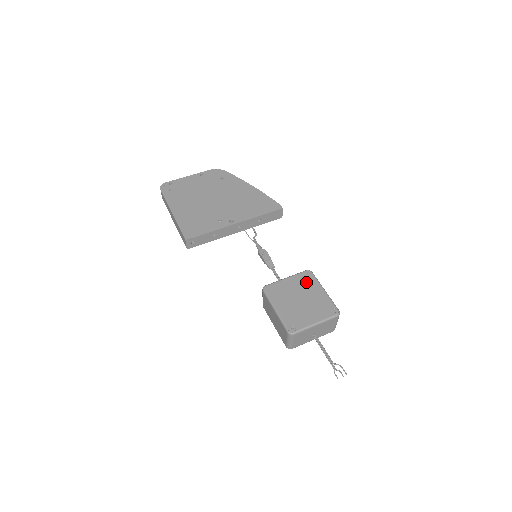
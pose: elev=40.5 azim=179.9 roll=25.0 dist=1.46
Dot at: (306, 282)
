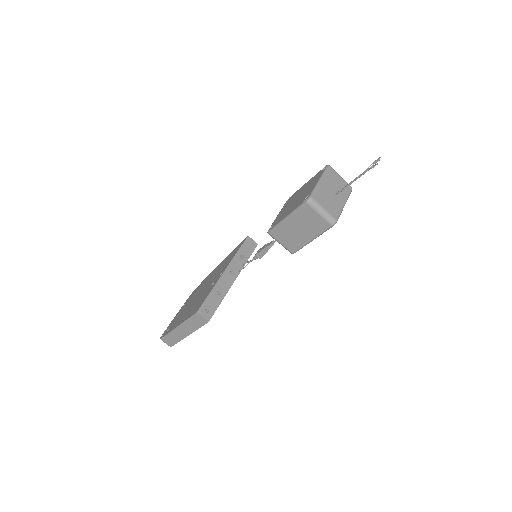
Dot at: (292, 198)
